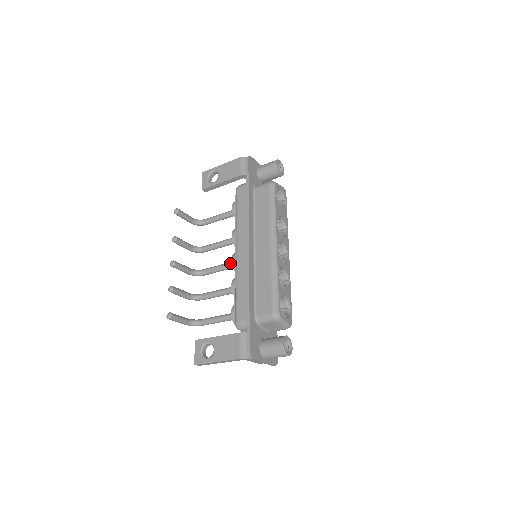
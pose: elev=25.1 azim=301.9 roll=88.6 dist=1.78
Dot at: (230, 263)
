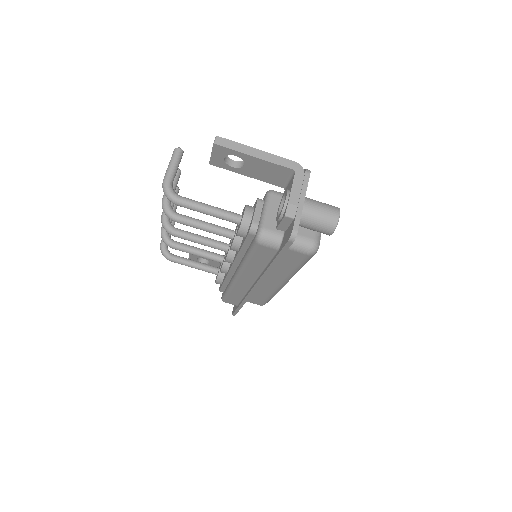
Dot at: (221, 242)
